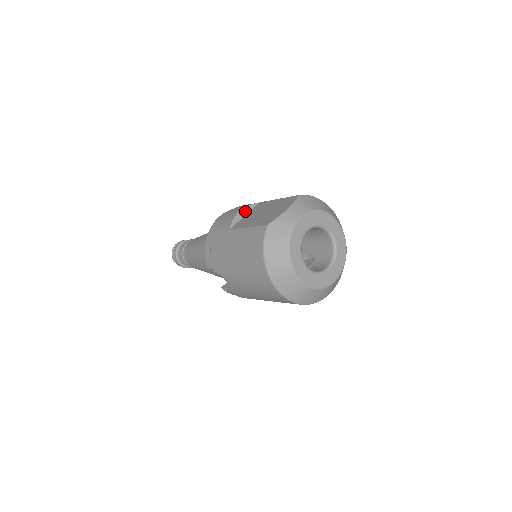
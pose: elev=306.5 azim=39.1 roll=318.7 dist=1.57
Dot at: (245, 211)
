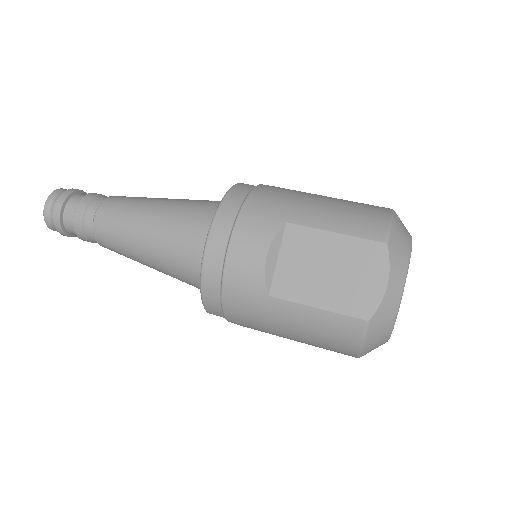
Dot at: (274, 251)
